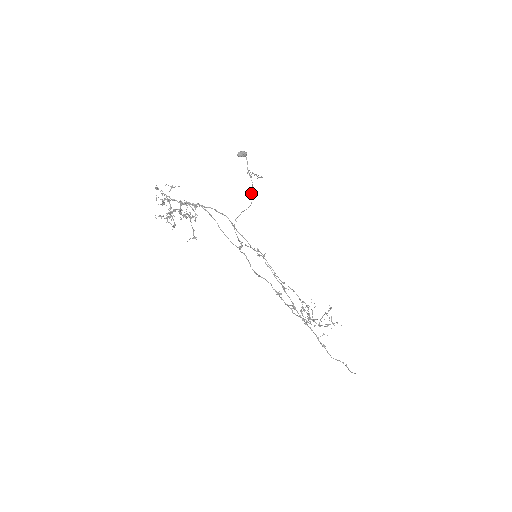
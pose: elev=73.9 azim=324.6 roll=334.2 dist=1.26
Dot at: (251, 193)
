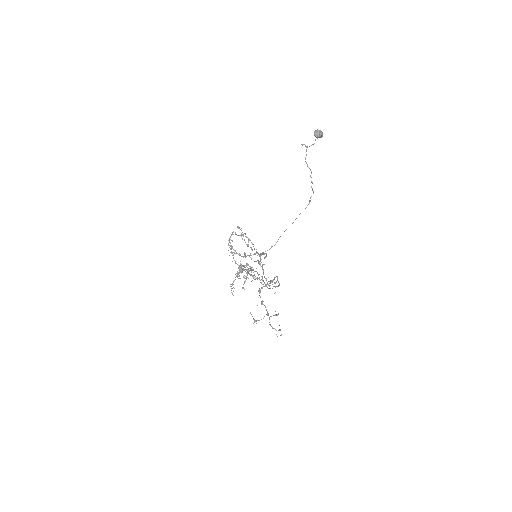
Dot at: occluded
